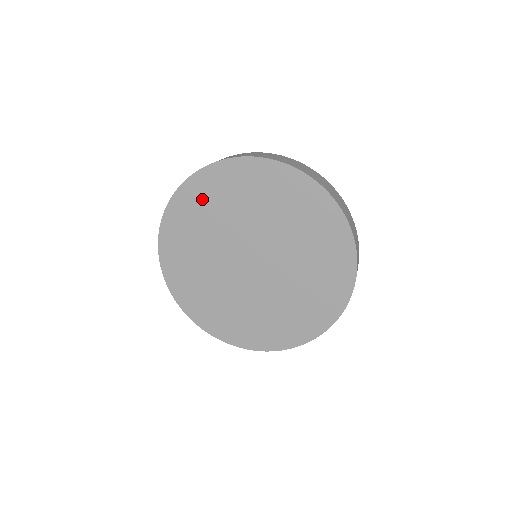
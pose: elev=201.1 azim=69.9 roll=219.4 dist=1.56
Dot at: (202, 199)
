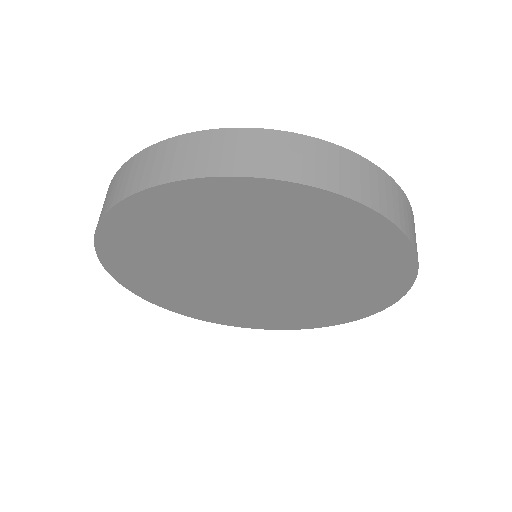
Dot at: (152, 226)
